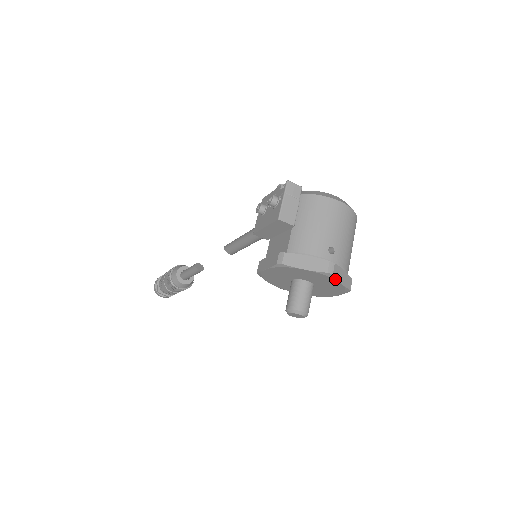
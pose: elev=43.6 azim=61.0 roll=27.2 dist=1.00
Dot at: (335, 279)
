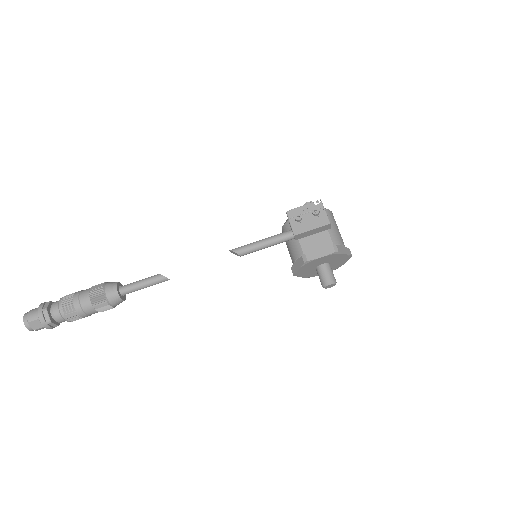
Dot at: occluded
